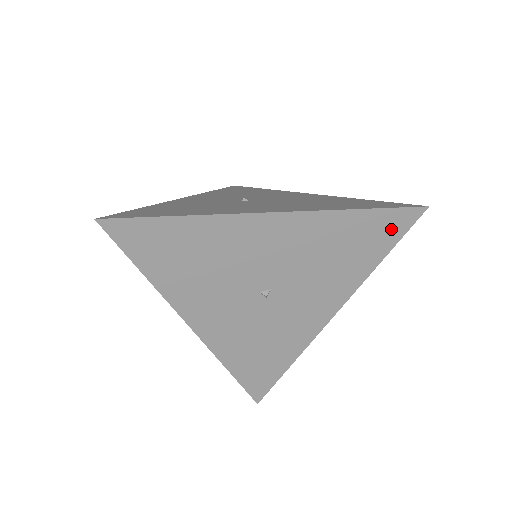
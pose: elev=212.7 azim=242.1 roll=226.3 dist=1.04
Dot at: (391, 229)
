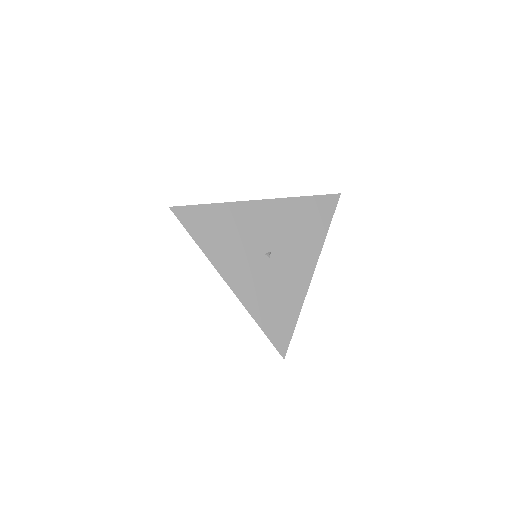
Dot at: (326, 208)
